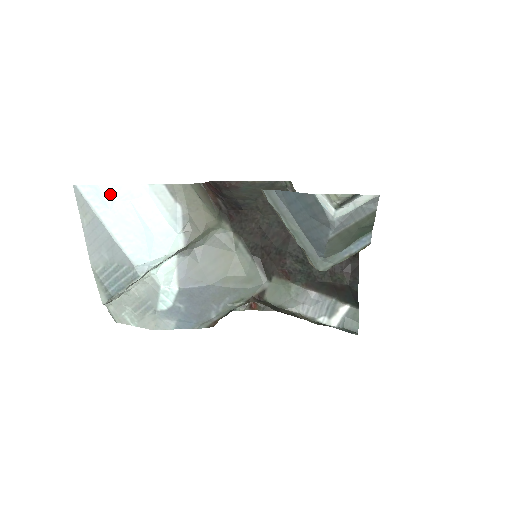
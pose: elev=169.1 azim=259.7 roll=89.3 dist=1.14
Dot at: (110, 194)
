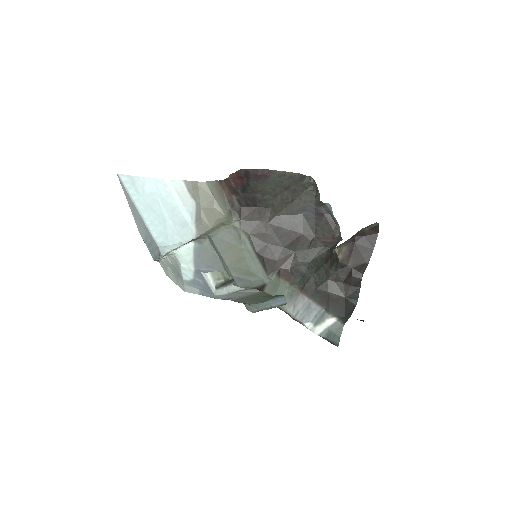
Dot at: (142, 185)
